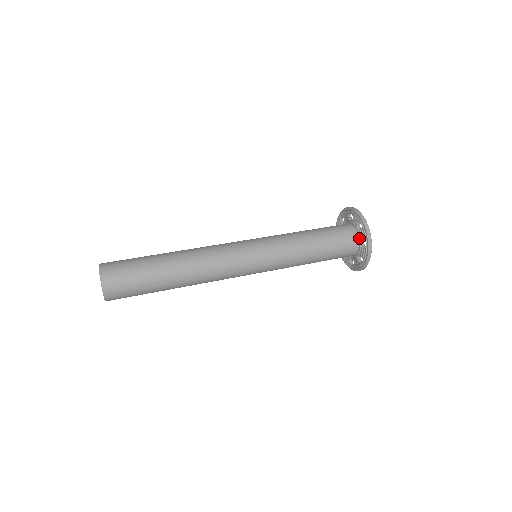
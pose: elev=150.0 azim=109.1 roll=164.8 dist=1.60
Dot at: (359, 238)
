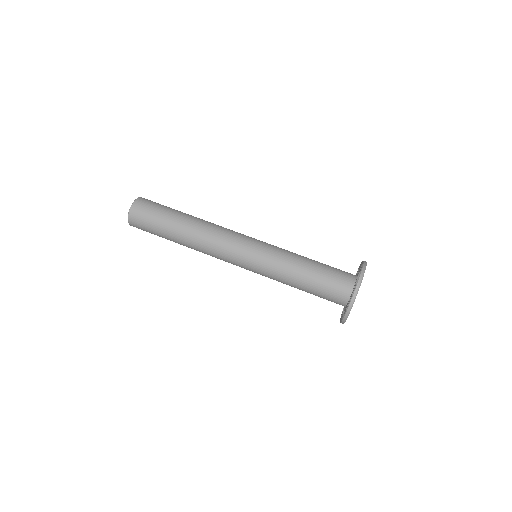
Dot at: occluded
